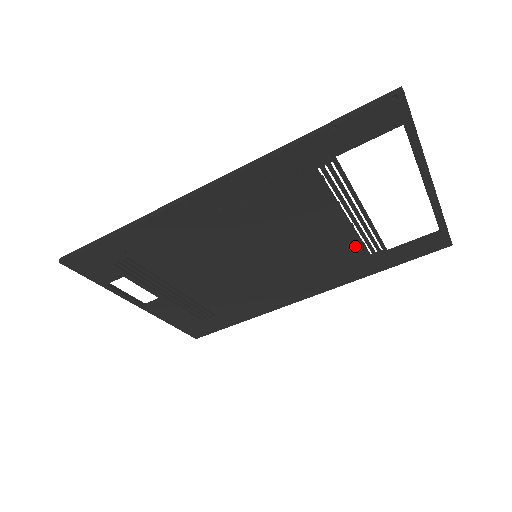
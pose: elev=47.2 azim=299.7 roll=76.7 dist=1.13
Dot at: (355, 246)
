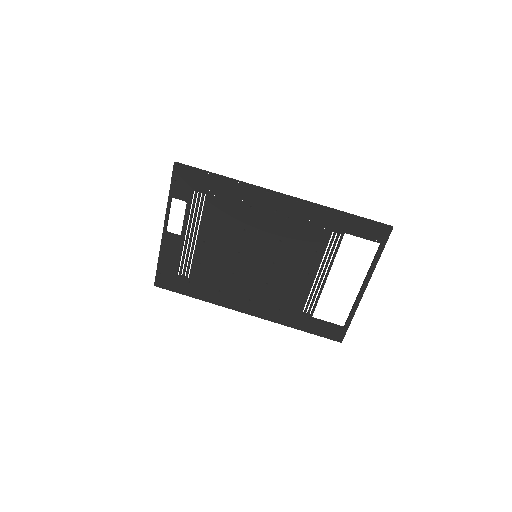
Dot at: (303, 296)
